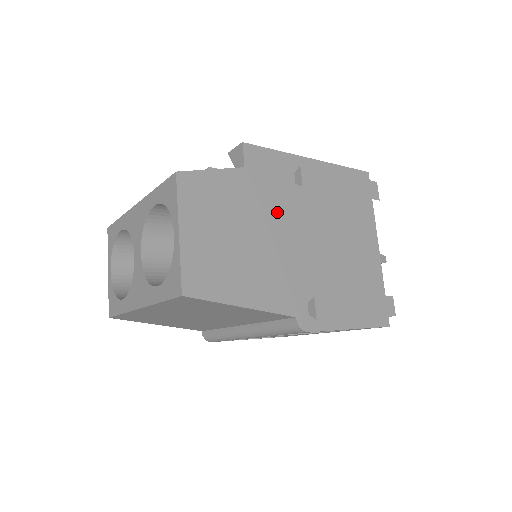
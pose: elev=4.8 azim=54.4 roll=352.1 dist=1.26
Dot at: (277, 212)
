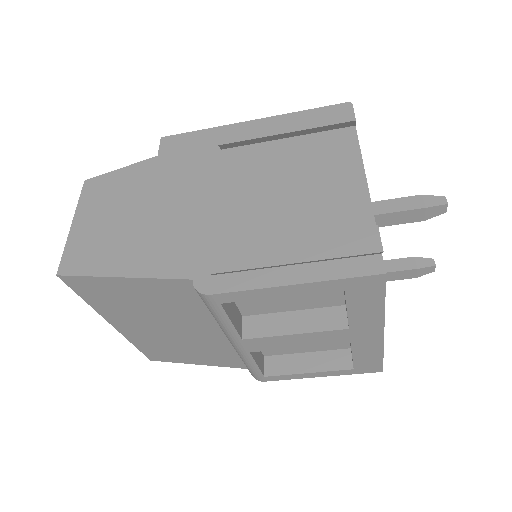
Dot at: (189, 181)
